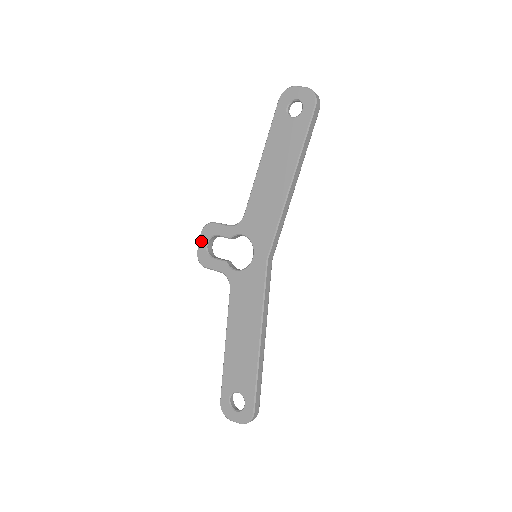
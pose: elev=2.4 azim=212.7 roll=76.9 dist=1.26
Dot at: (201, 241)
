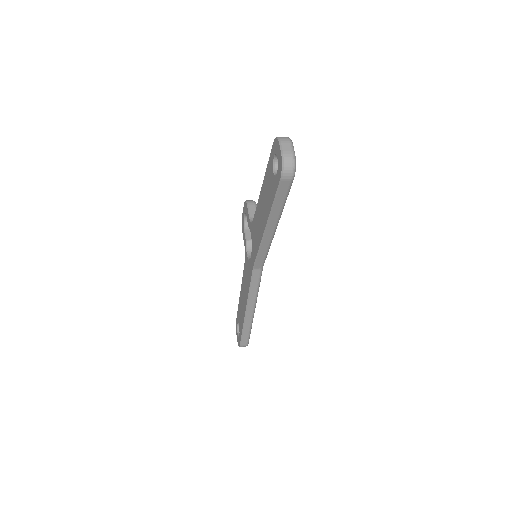
Dot at: (243, 210)
